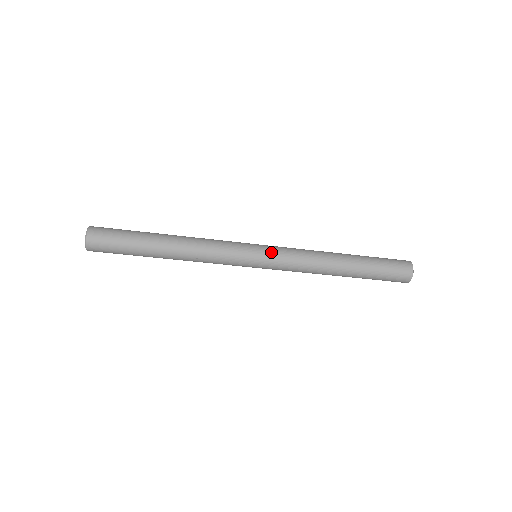
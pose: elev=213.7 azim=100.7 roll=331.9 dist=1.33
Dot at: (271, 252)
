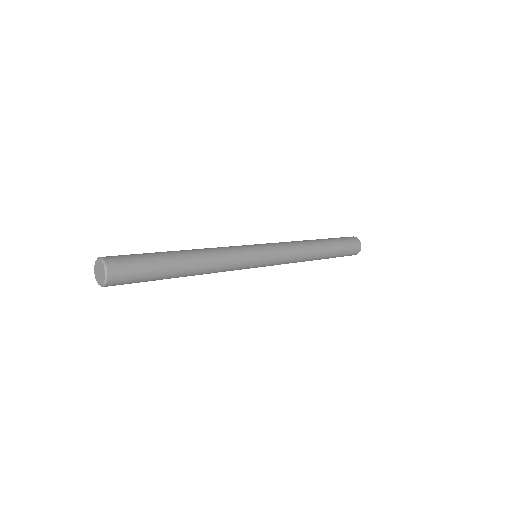
Dot at: (273, 253)
